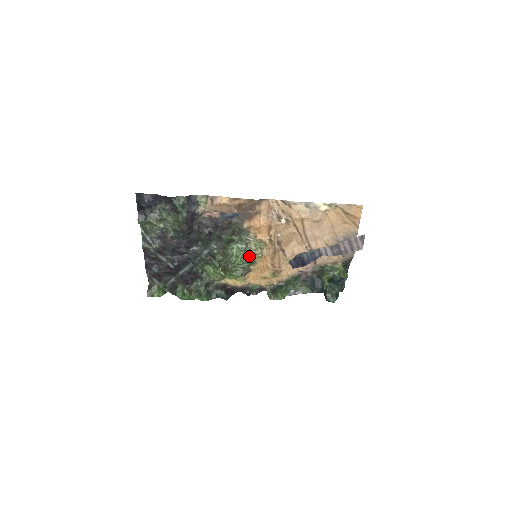
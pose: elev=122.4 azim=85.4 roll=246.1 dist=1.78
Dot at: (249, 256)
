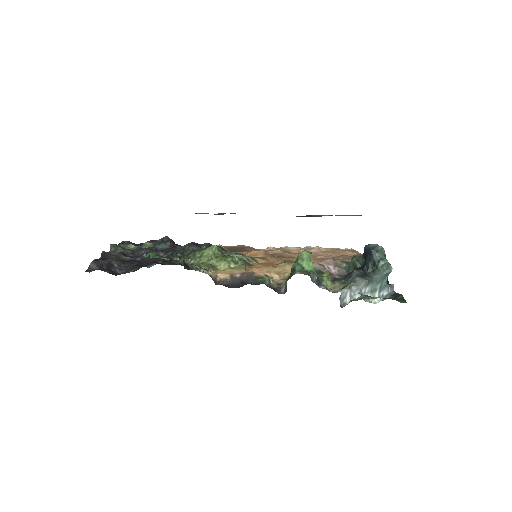
Dot at: occluded
